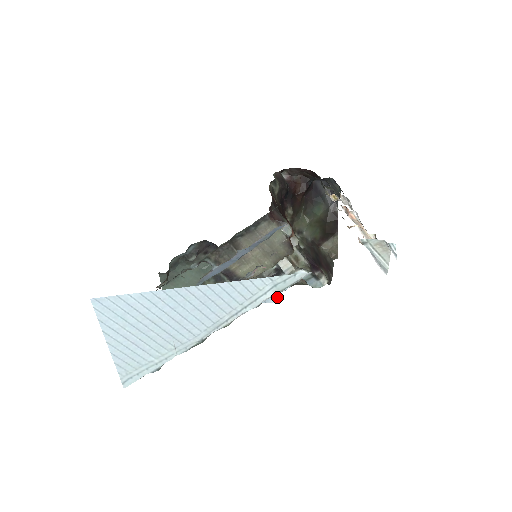
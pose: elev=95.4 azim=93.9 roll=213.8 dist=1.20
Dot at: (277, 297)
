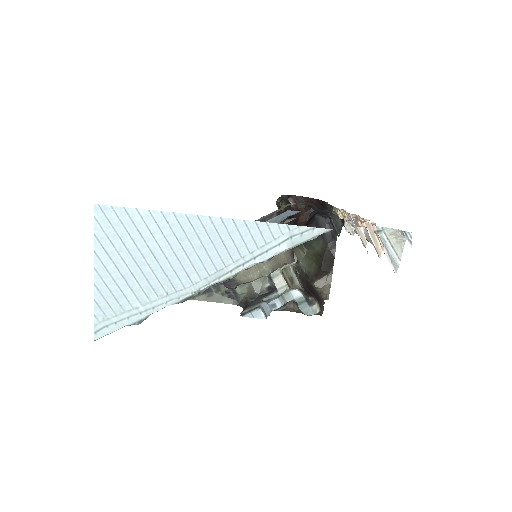
Dot at: (266, 315)
